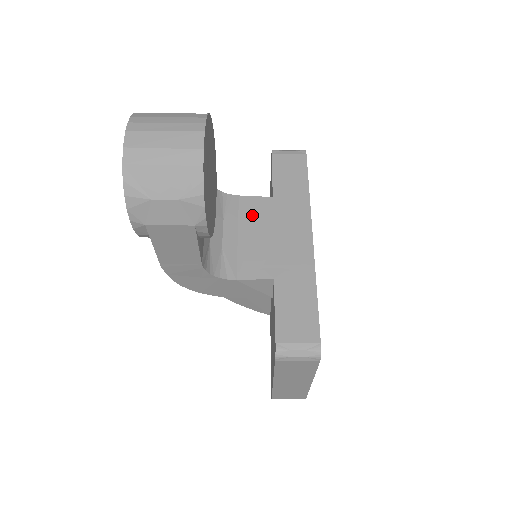
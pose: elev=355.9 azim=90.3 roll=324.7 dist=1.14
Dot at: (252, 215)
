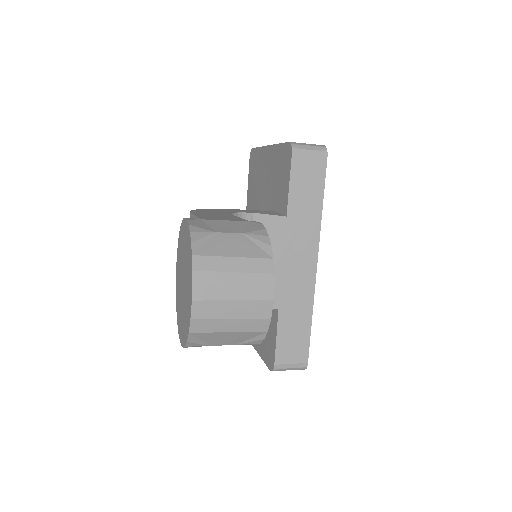
Dot at: occluded
